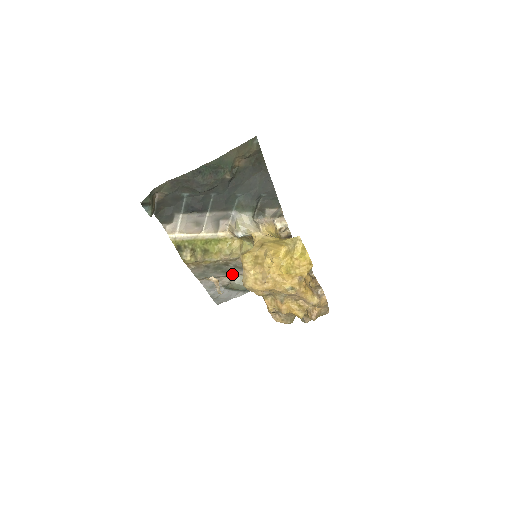
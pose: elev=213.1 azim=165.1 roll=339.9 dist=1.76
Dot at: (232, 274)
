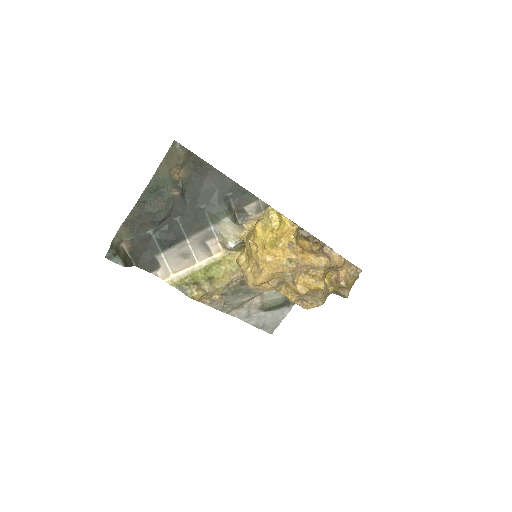
Dot at: (259, 292)
